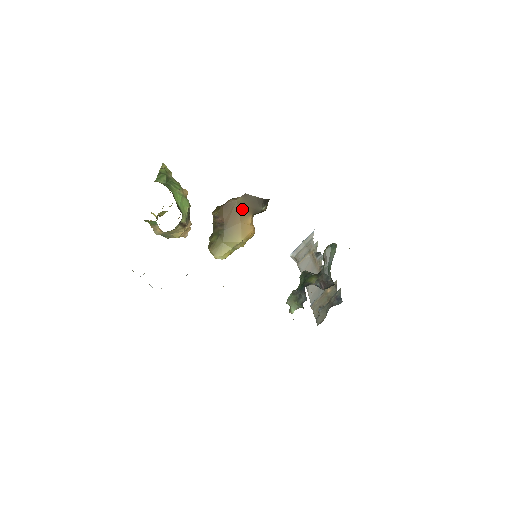
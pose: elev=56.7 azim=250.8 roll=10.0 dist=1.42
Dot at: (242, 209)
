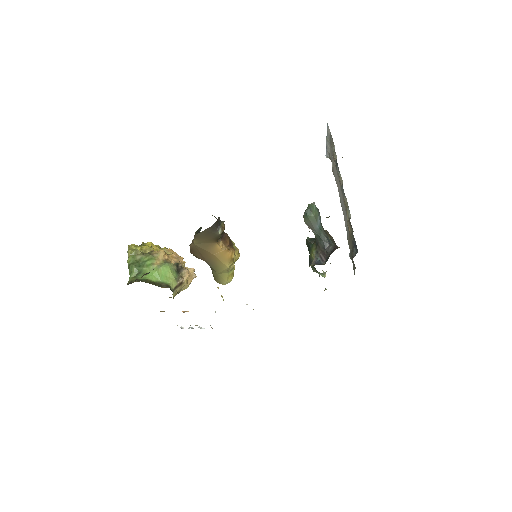
Dot at: (205, 246)
